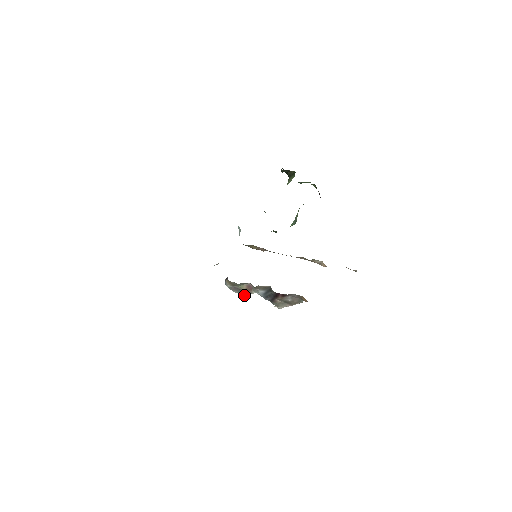
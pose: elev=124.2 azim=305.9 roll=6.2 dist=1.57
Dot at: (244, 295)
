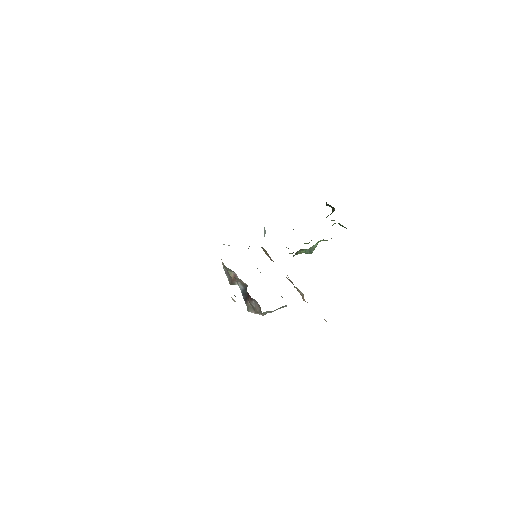
Dot at: (231, 283)
